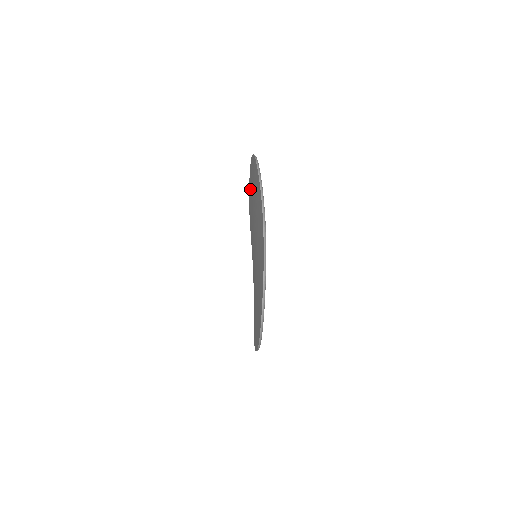
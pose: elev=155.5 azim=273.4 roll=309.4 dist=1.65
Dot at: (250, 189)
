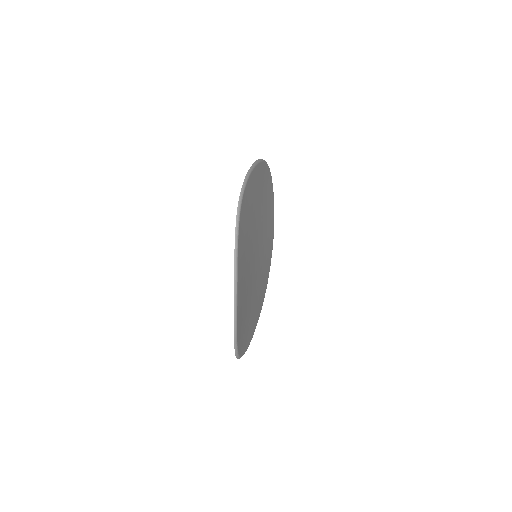
Dot at: occluded
